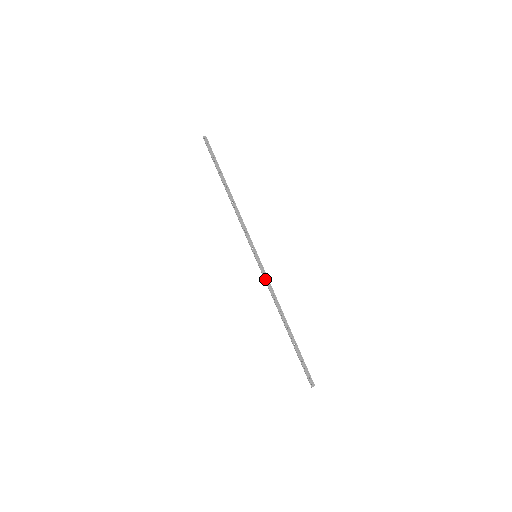
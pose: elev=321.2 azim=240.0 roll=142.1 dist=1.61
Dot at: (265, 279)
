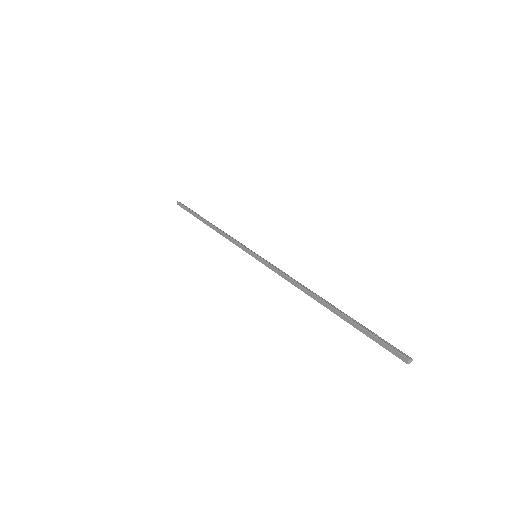
Dot at: (275, 267)
